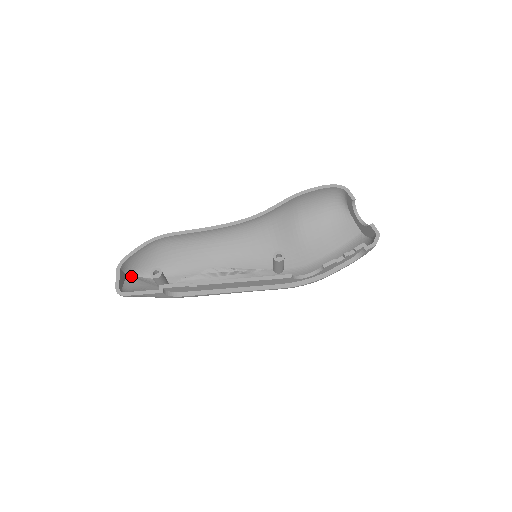
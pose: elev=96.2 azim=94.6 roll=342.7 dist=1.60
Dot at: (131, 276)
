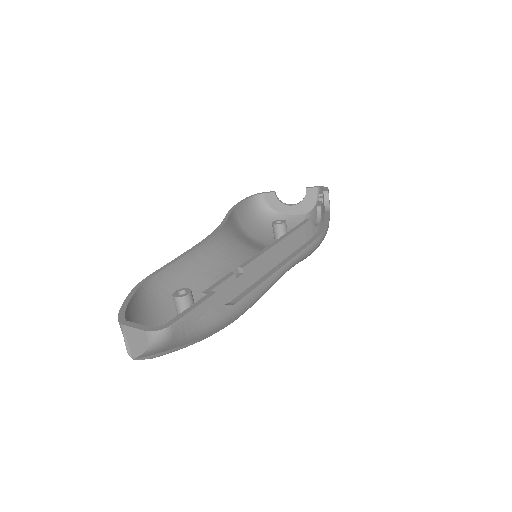
Dot at: occluded
